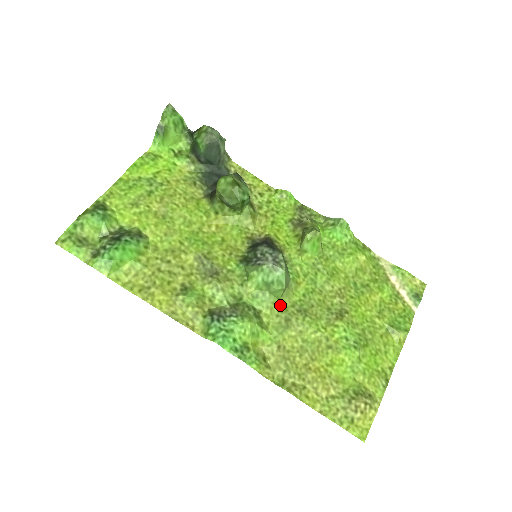
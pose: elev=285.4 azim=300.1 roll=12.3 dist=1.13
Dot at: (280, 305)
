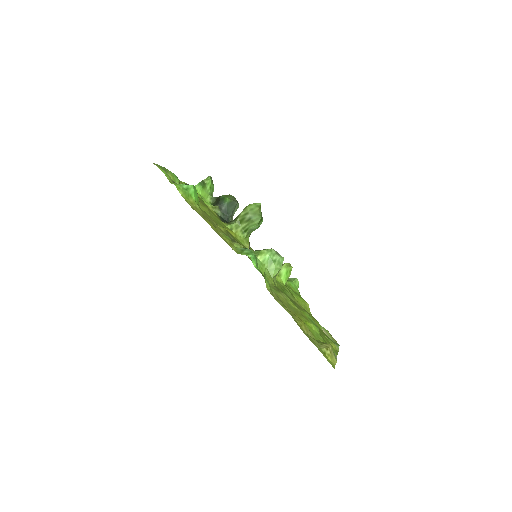
Dot at: (272, 281)
